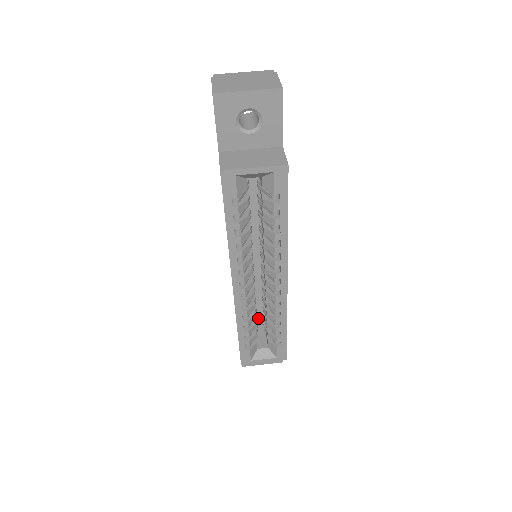
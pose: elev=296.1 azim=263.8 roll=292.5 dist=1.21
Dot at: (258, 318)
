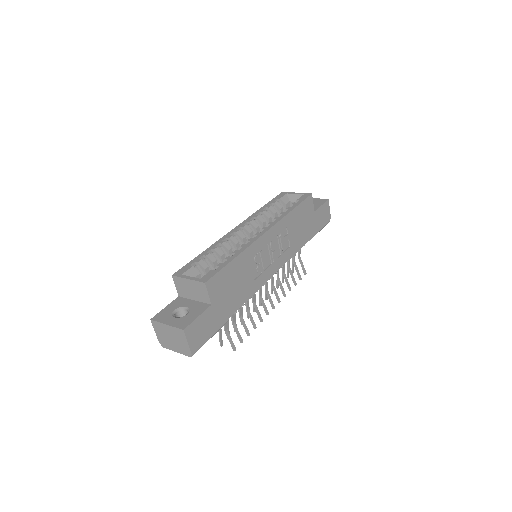
Dot at: occluded
